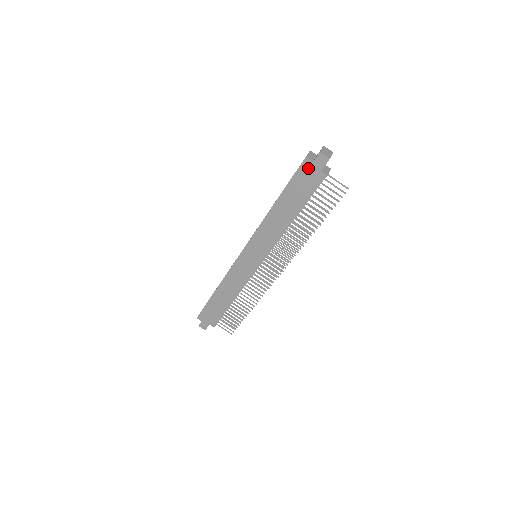
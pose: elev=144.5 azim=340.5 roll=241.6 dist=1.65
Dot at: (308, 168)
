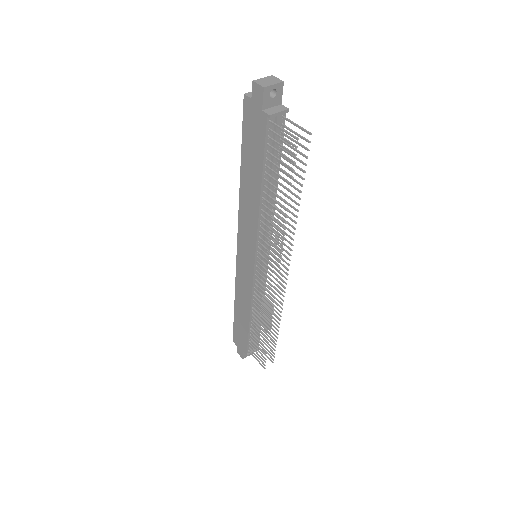
Dot at: (250, 110)
